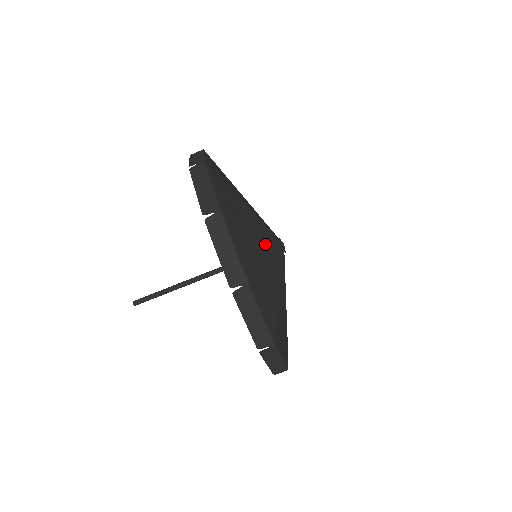
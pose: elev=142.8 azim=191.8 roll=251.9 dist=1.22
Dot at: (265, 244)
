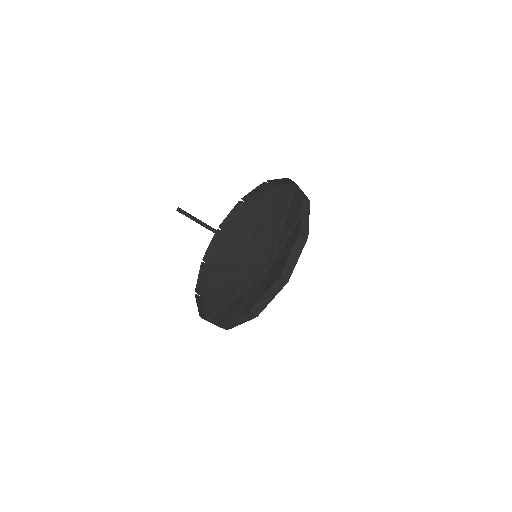
Dot at: occluded
